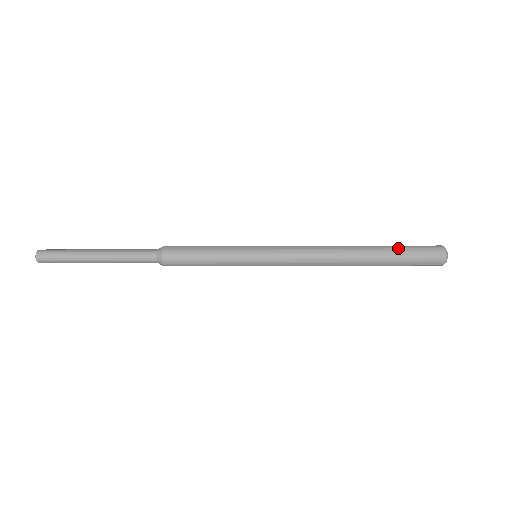
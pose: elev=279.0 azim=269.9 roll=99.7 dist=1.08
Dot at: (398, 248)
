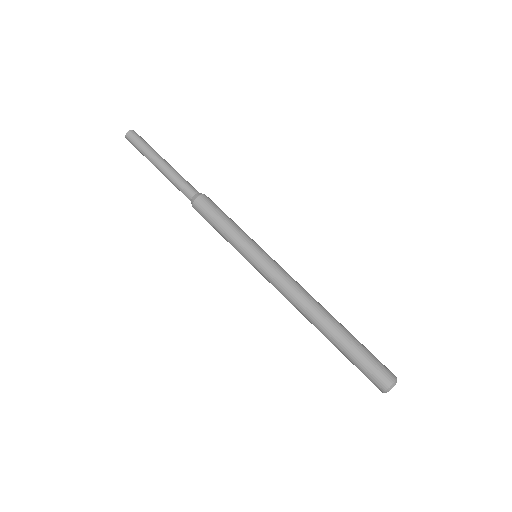
Dot at: occluded
